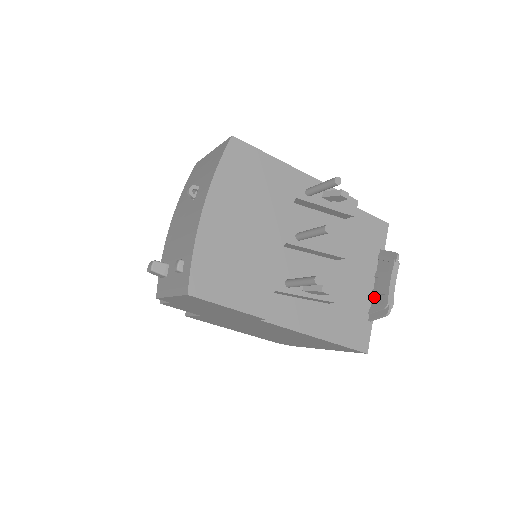
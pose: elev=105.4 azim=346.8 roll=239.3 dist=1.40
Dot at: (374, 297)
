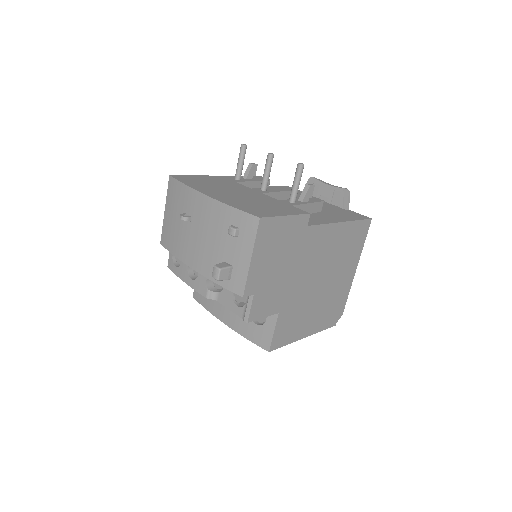
Dot at: (333, 202)
